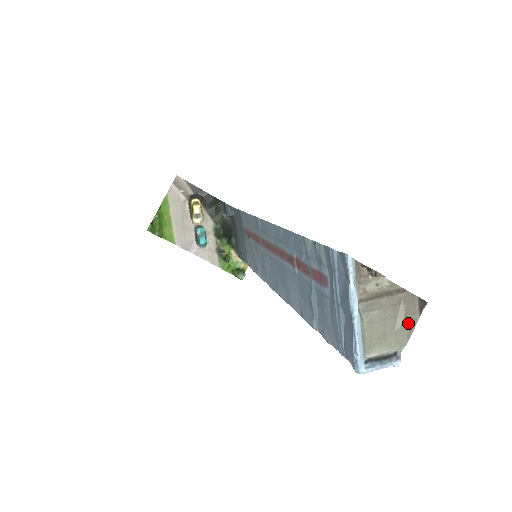
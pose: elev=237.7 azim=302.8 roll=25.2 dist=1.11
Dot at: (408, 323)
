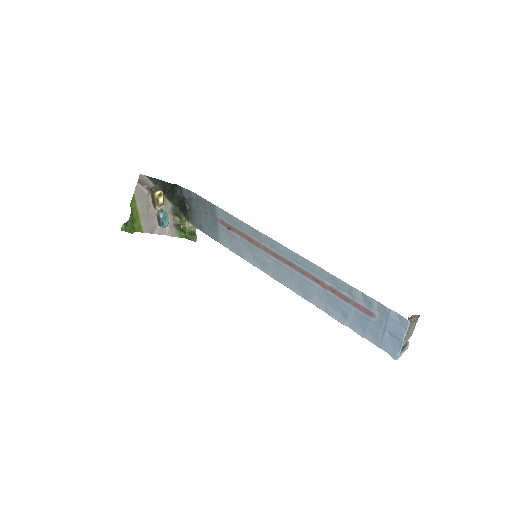
Dot at: (414, 328)
